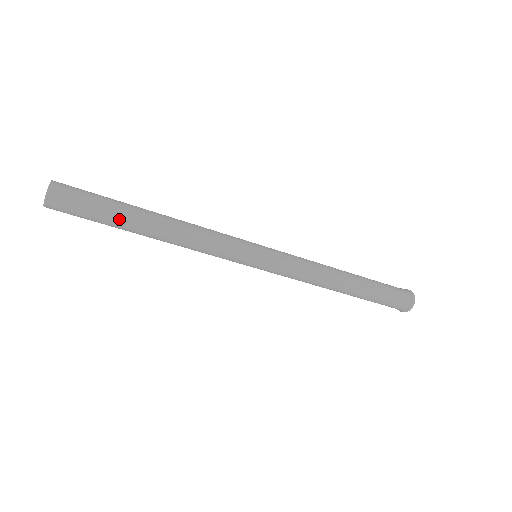
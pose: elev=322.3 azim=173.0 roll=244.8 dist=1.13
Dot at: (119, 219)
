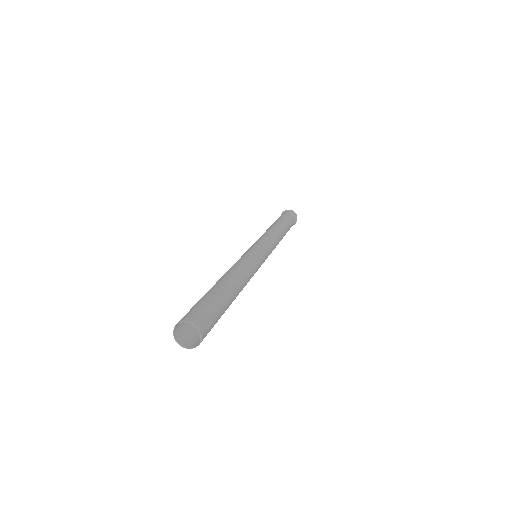
Dot at: occluded
